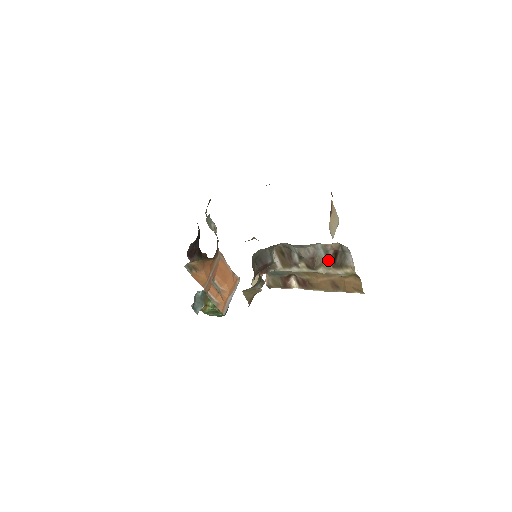
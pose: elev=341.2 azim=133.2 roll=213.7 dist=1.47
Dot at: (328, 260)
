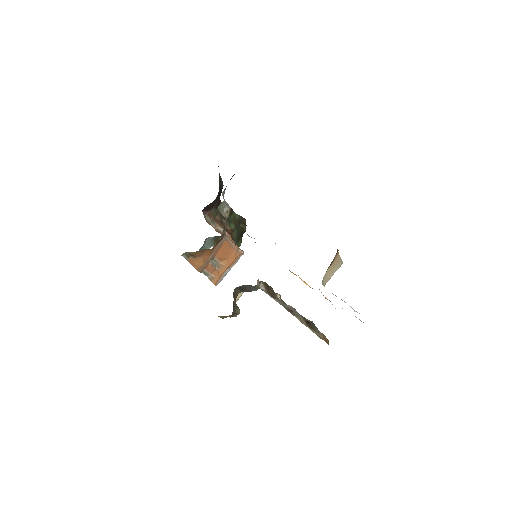
Dot at: (303, 318)
